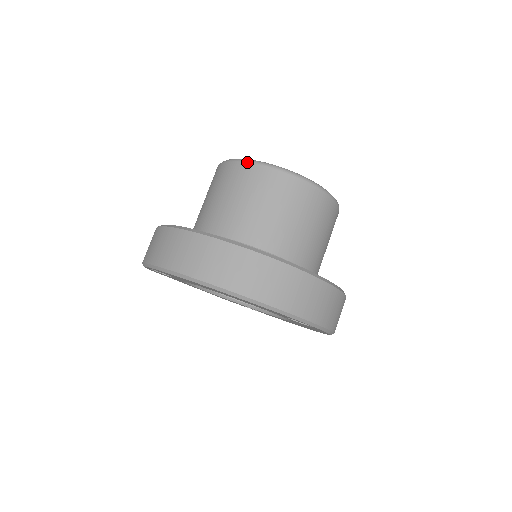
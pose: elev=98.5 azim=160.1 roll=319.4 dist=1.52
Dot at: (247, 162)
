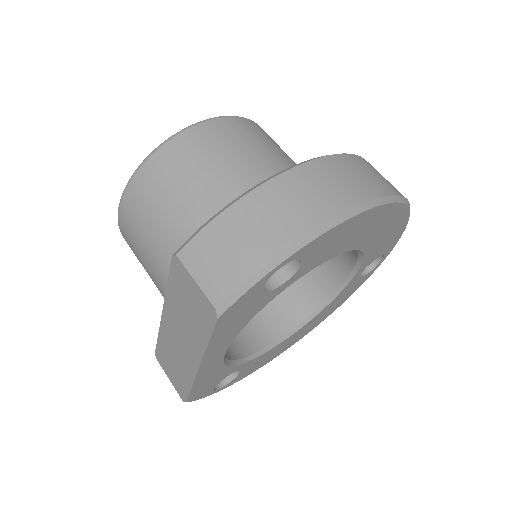
Dot at: (231, 116)
